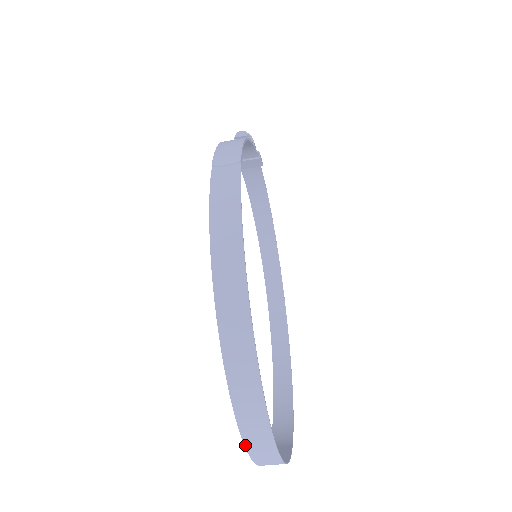
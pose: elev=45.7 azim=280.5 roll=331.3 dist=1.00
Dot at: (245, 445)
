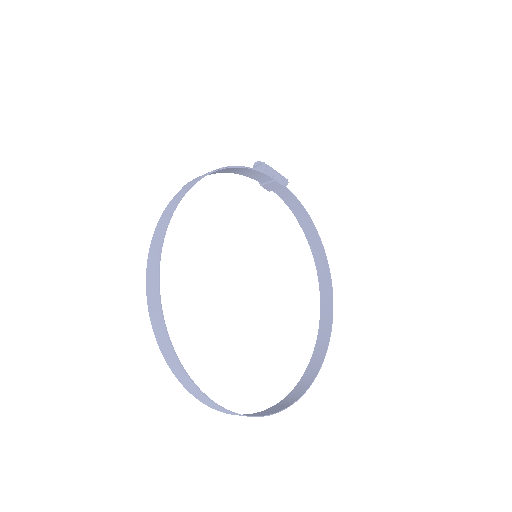
Dot at: (177, 378)
